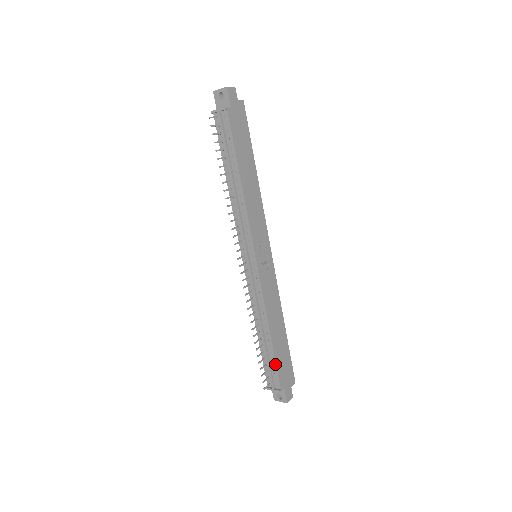
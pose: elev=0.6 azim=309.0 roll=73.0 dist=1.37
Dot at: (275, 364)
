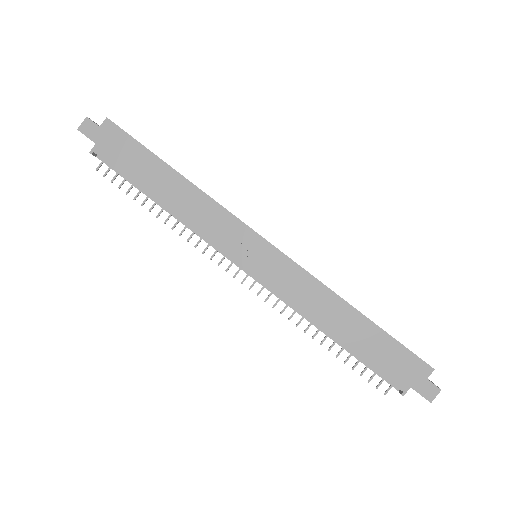
Dot at: (369, 366)
